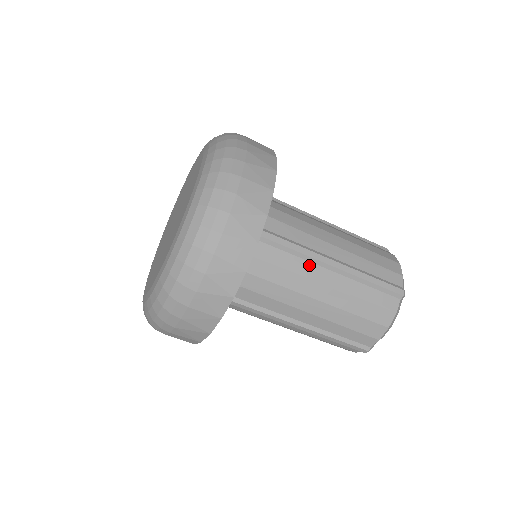
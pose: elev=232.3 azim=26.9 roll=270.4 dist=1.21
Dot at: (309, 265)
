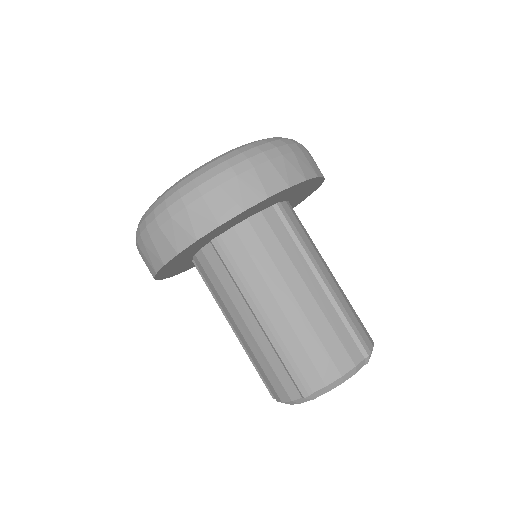
Dot at: (305, 265)
